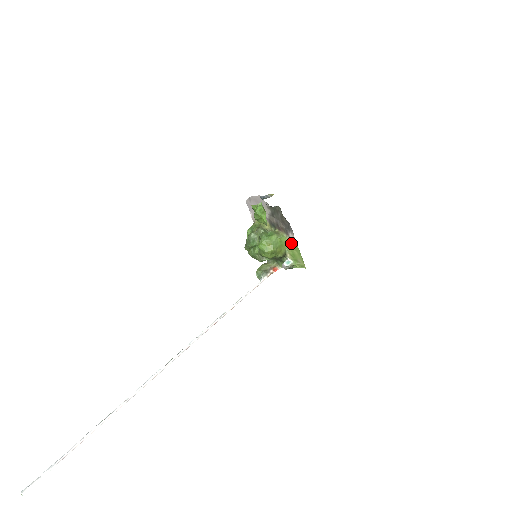
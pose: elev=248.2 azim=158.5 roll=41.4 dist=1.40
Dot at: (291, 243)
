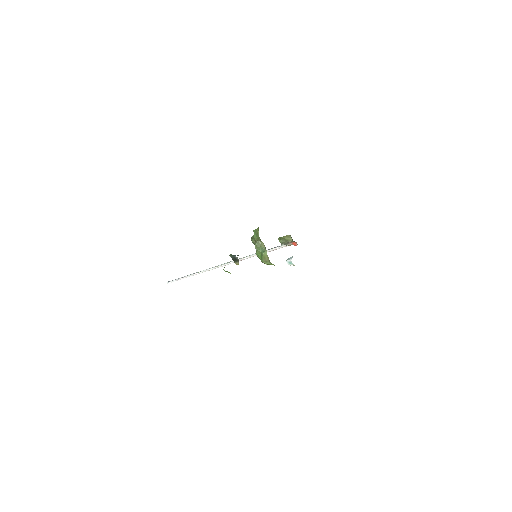
Dot at: occluded
